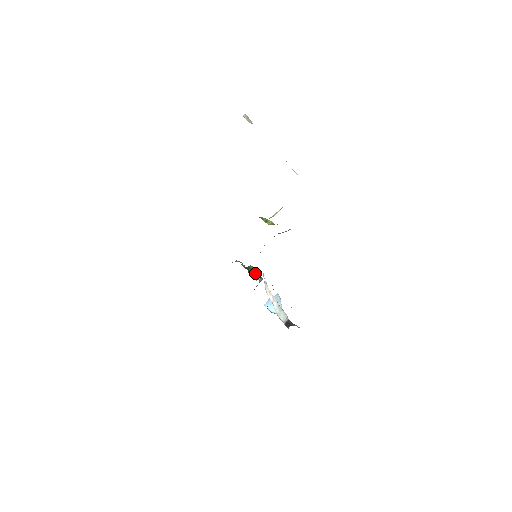
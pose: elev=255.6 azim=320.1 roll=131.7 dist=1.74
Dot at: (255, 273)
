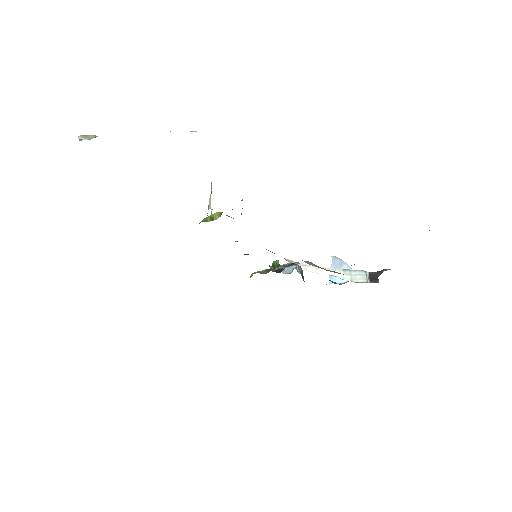
Dot at: (284, 265)
